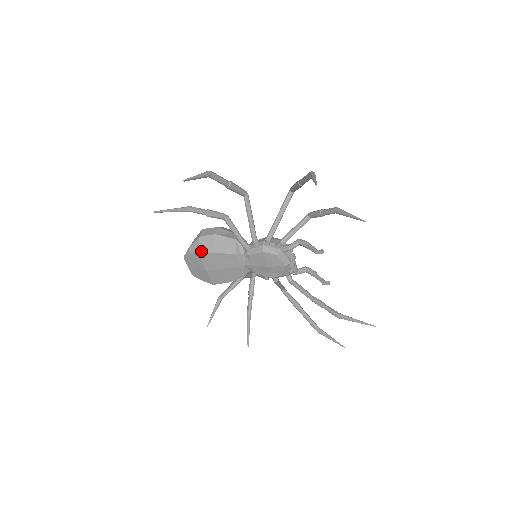
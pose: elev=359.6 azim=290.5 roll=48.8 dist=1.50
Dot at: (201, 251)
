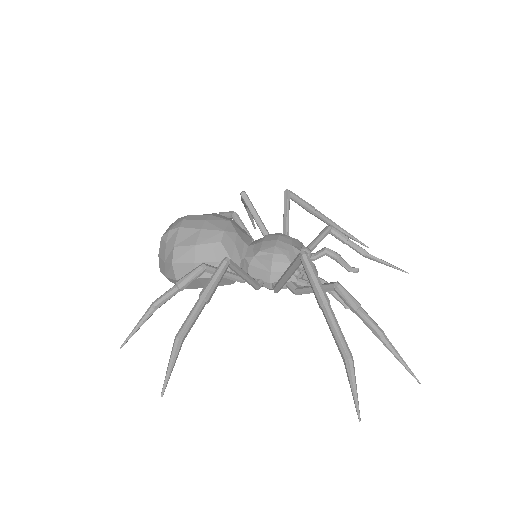
Dot at: (186, 288)
